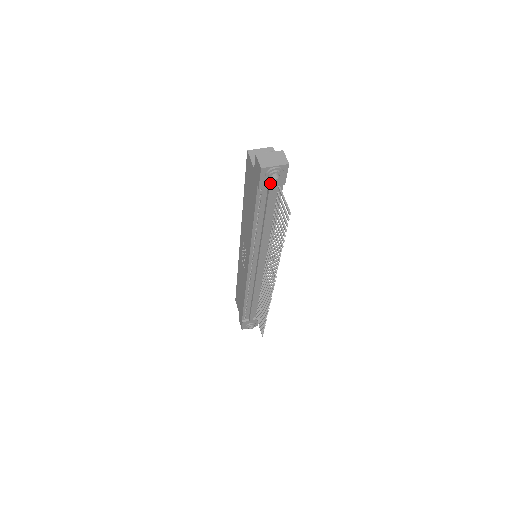
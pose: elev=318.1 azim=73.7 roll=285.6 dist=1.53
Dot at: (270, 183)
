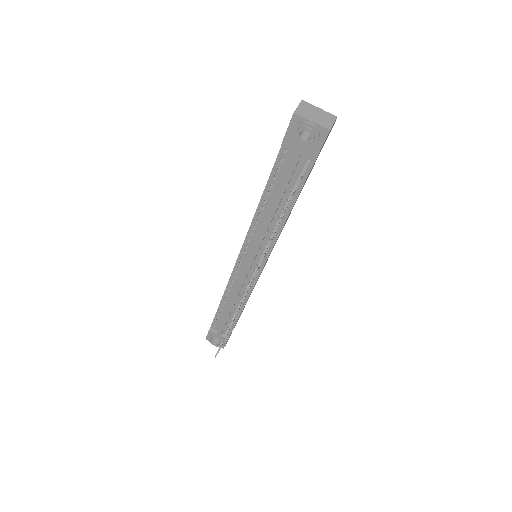
Dot at: (298, 146)
